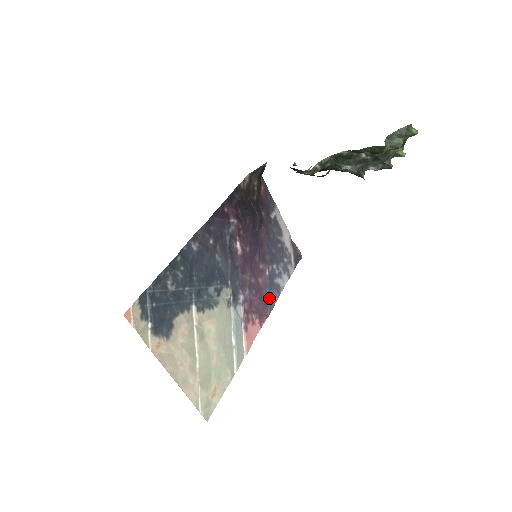
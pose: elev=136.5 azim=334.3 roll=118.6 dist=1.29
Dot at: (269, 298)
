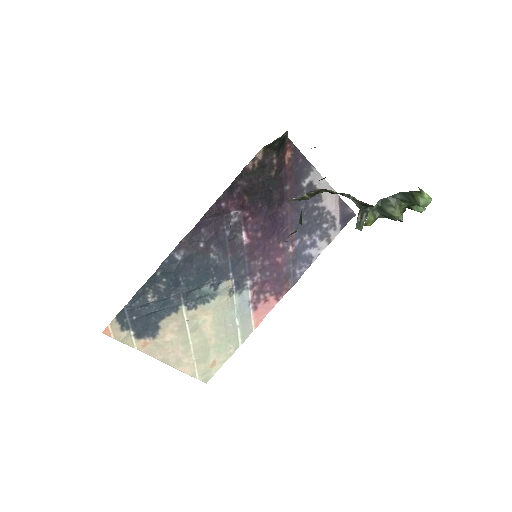
Dot at: (292, 272)
